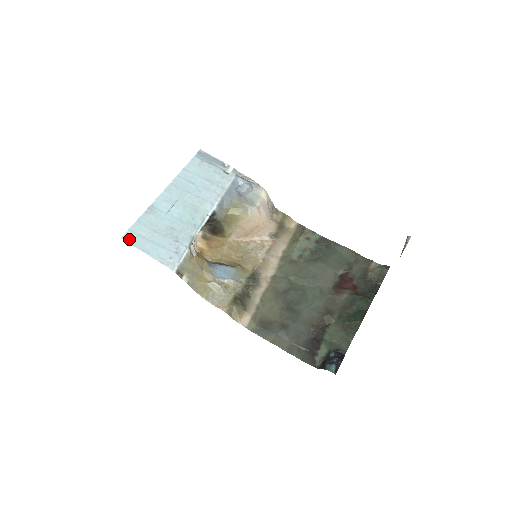
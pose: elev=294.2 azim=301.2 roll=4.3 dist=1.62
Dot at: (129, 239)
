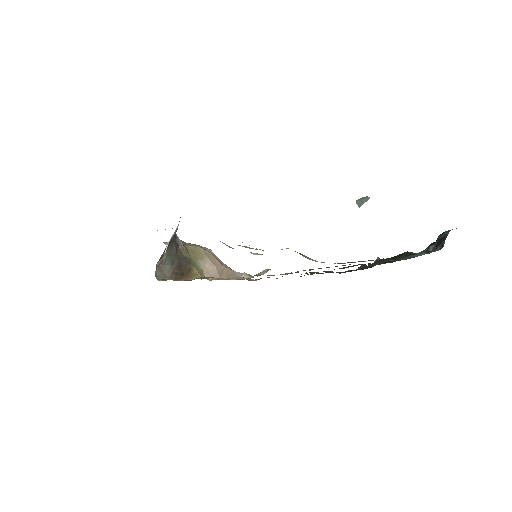
Dot at: occluded
